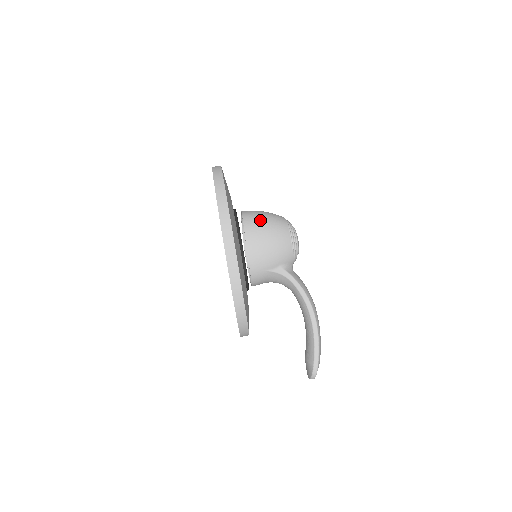
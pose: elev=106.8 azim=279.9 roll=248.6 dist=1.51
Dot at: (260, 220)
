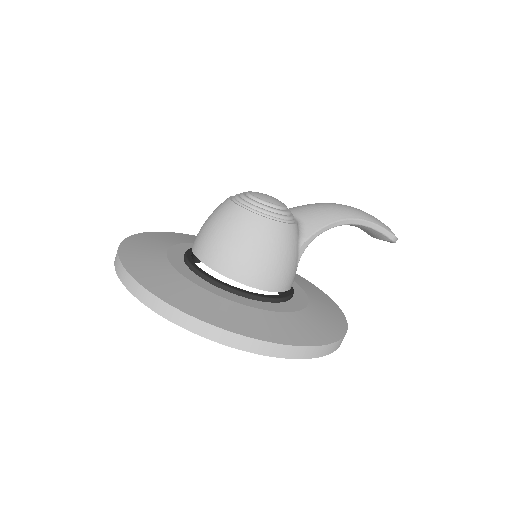
Dot at: (238, 255)
